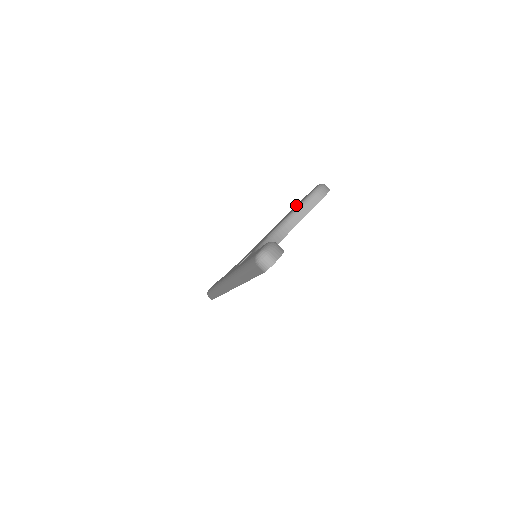
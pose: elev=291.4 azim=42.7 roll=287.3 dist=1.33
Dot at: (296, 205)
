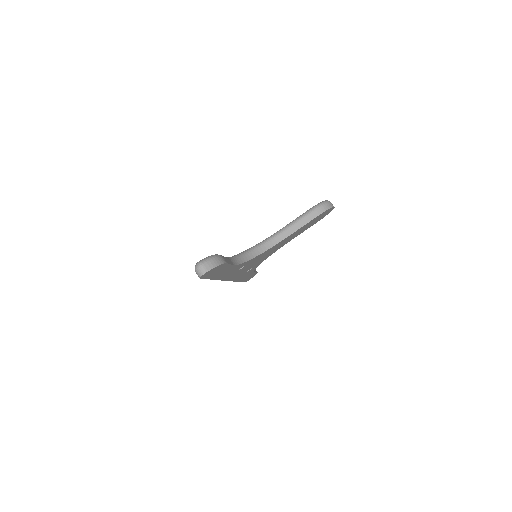
Dot at: occluded
